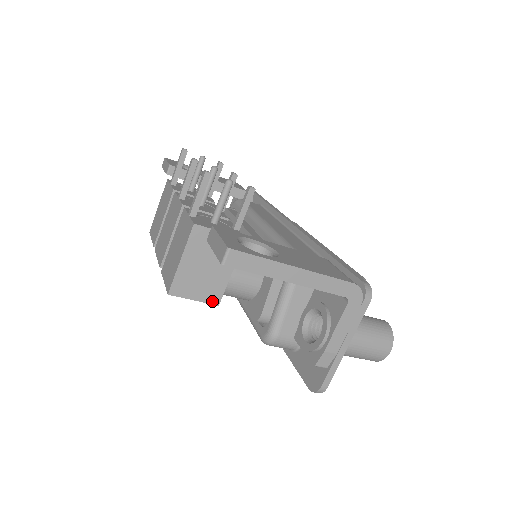
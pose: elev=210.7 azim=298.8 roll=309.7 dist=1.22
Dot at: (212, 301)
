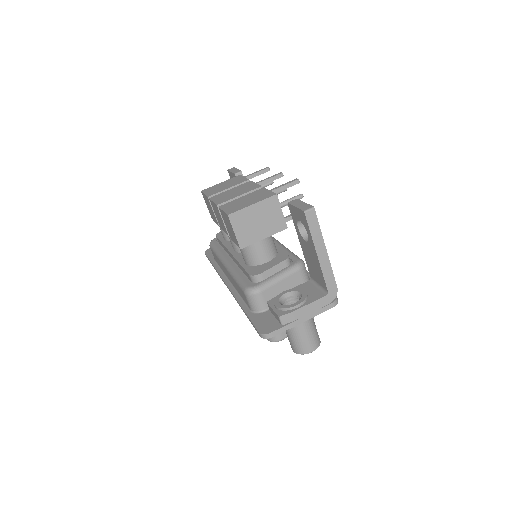
Dot at: (241, 243)
